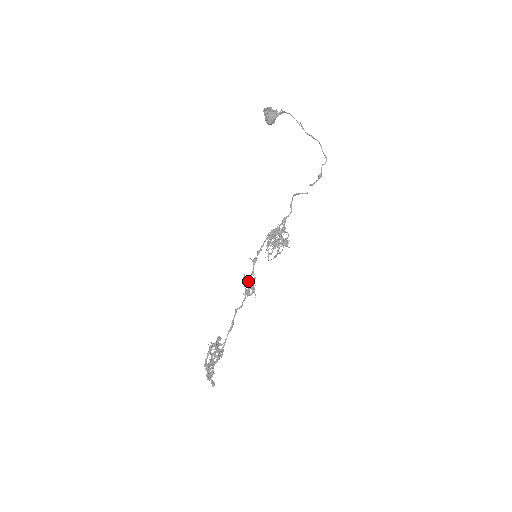
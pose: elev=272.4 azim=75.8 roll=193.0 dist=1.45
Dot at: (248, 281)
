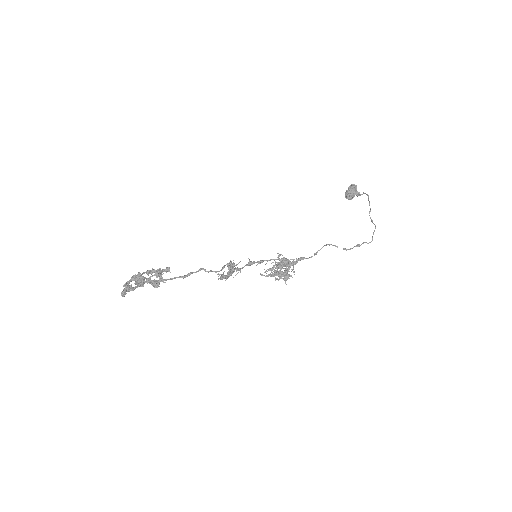
Dot at: (232, 263)
